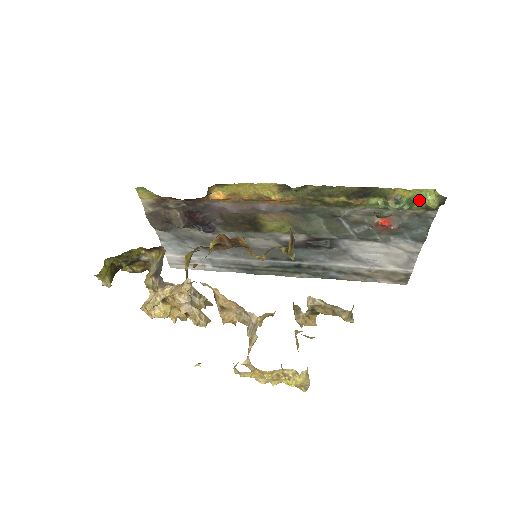
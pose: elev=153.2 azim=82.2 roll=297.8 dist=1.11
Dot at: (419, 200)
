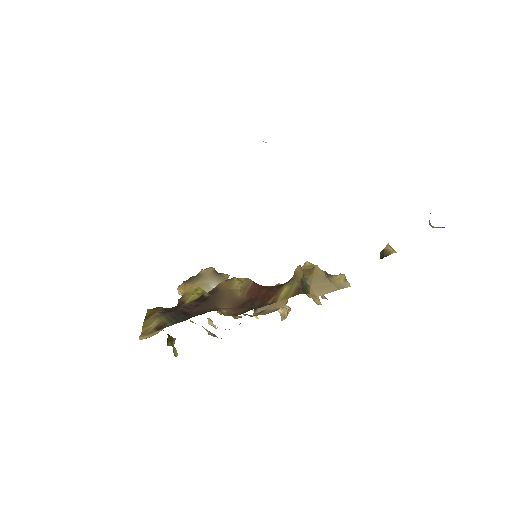
Dot at: occluded
